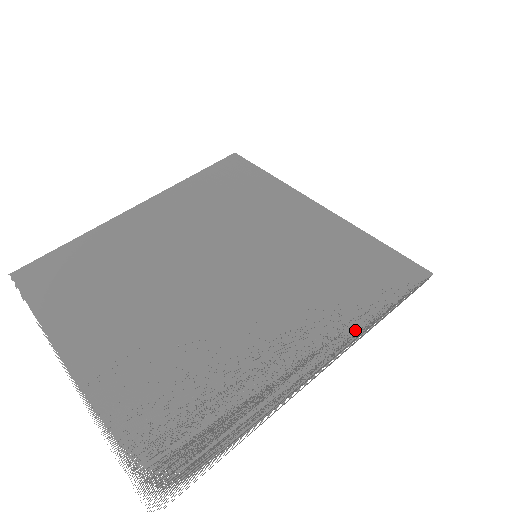
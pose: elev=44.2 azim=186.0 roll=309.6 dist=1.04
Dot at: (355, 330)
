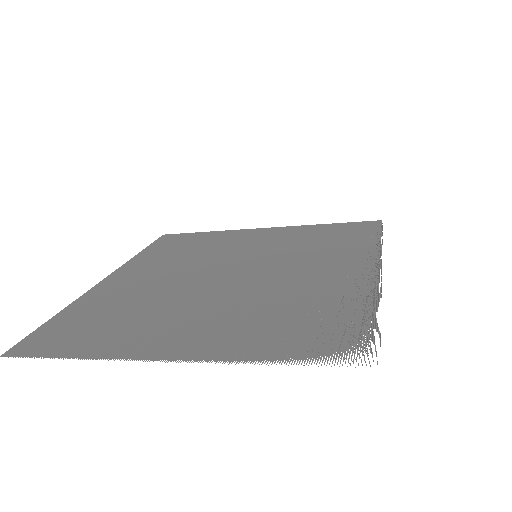
Dot at: (374, 249)
